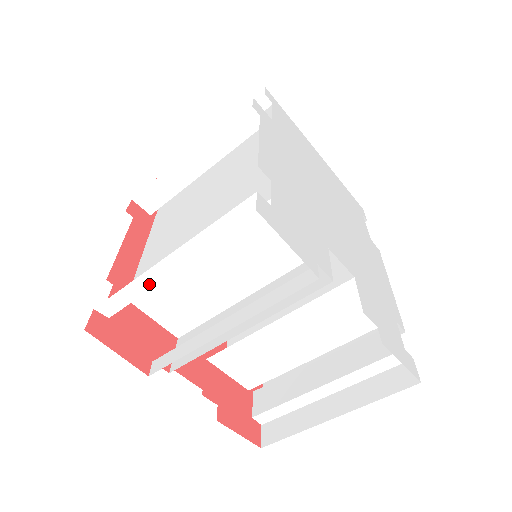
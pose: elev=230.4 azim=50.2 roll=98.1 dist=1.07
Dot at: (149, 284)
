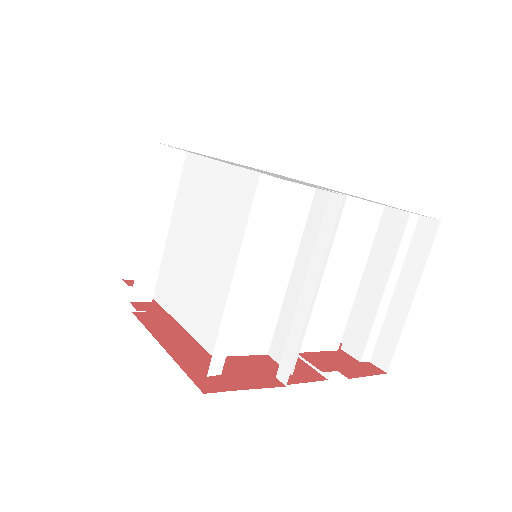
Dot at: (233, 315)
